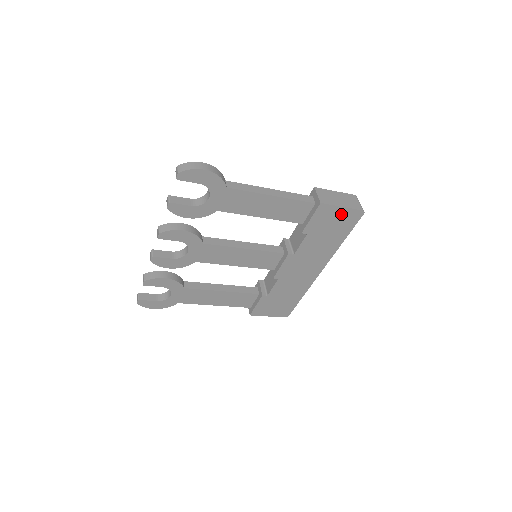
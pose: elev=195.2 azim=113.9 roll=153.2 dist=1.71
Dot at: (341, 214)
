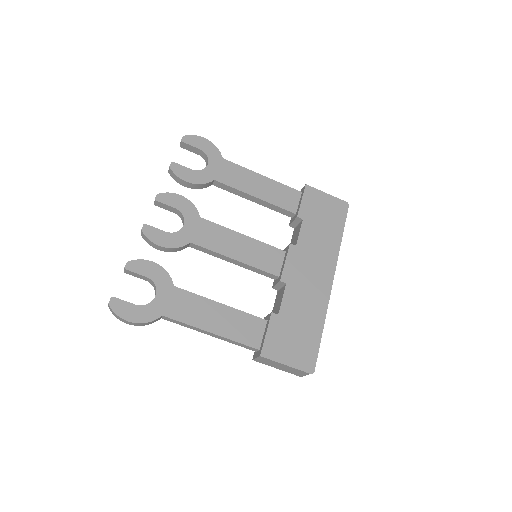
Dot at: (328, 202)
